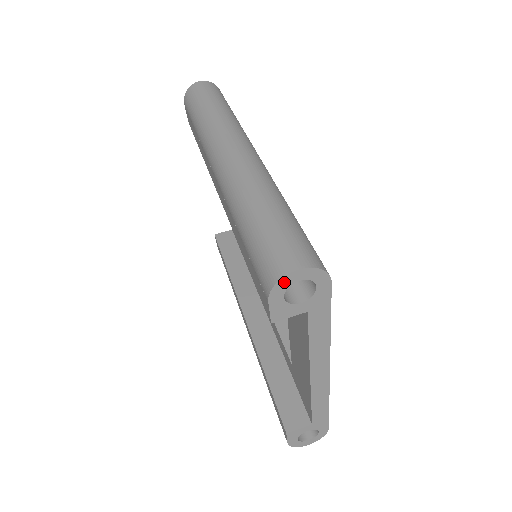
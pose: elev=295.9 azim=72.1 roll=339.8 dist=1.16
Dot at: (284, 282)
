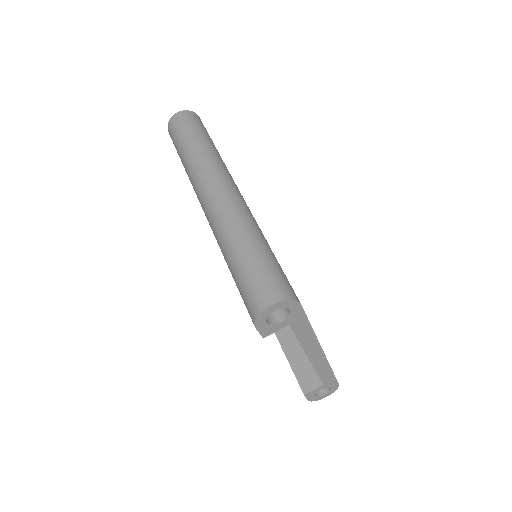
Dot at: (263, 314)
